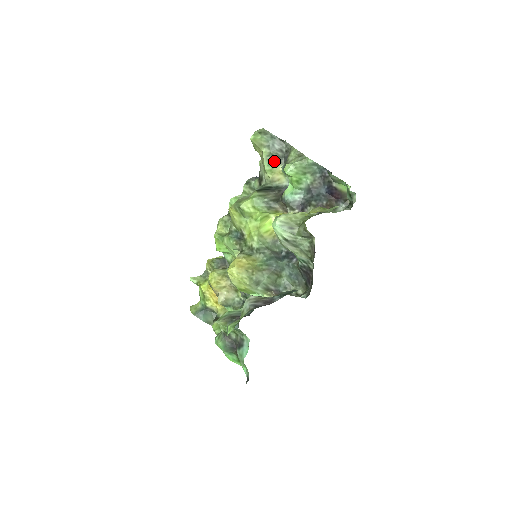
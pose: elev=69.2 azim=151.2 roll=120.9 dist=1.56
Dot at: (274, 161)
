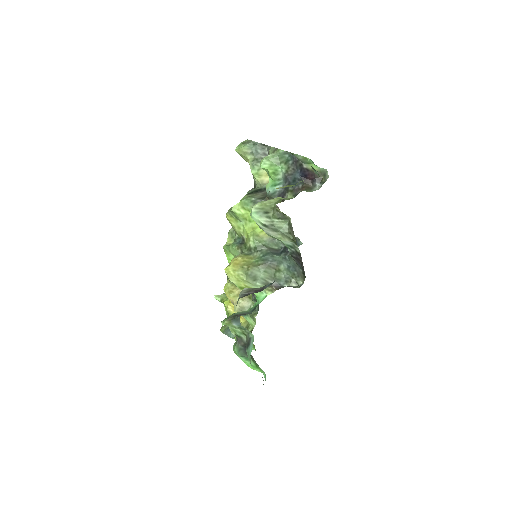
Dot at: (259, 164)
